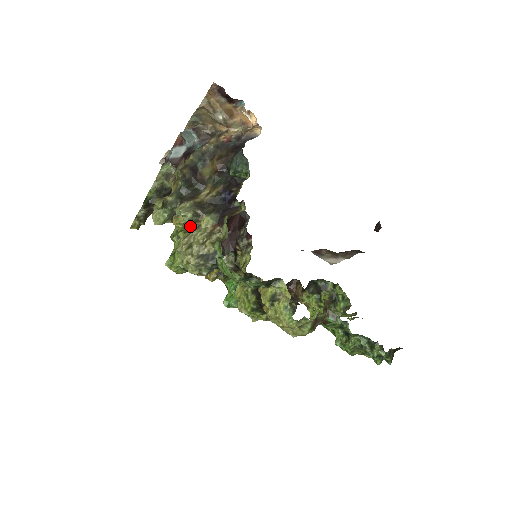
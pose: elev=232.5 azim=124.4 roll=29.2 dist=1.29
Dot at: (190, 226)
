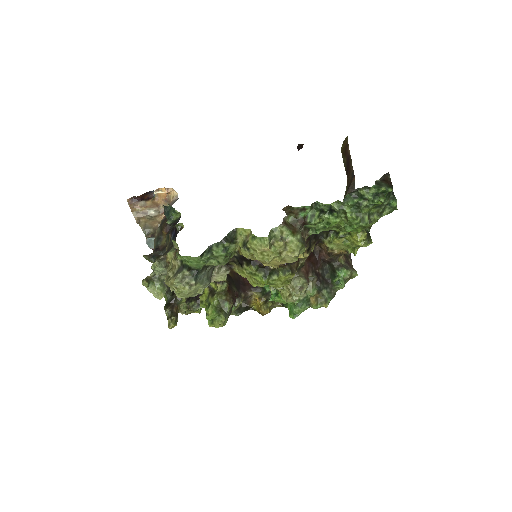
Dot at: occluded
